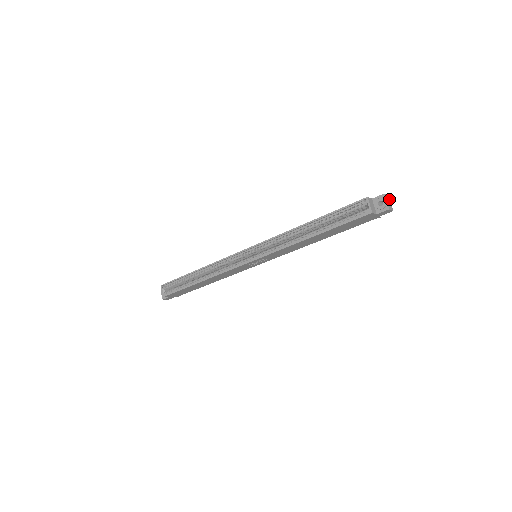
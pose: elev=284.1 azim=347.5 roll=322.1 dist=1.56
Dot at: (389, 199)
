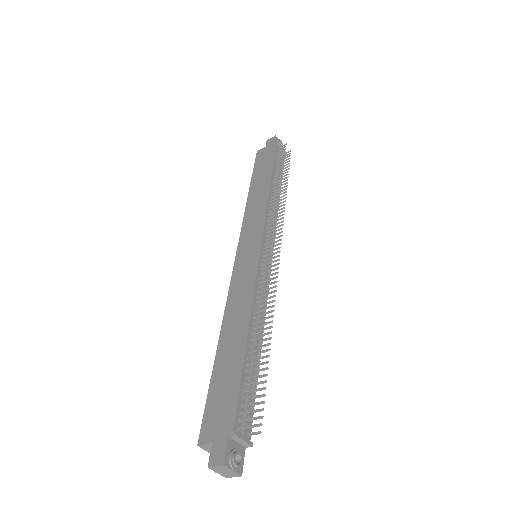
Dot at: (227, 468)
